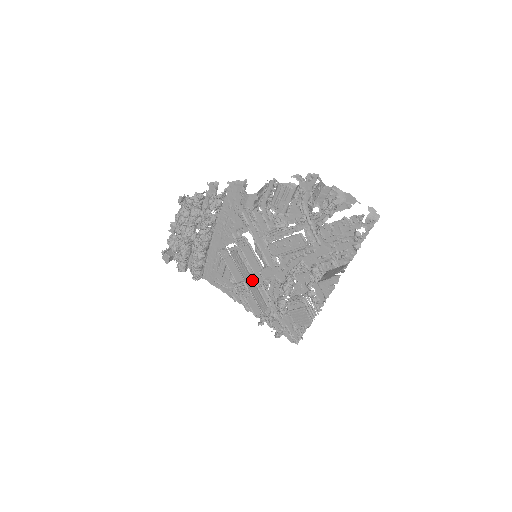
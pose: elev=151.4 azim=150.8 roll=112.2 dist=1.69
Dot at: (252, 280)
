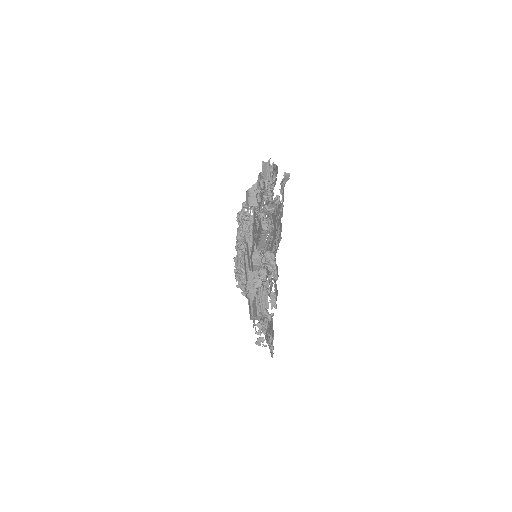
Dot at: occluded
